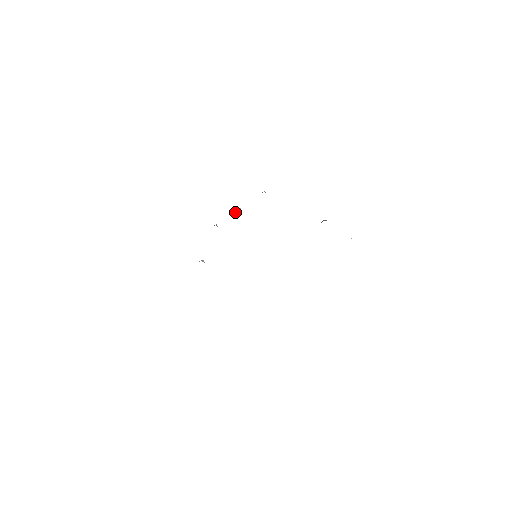
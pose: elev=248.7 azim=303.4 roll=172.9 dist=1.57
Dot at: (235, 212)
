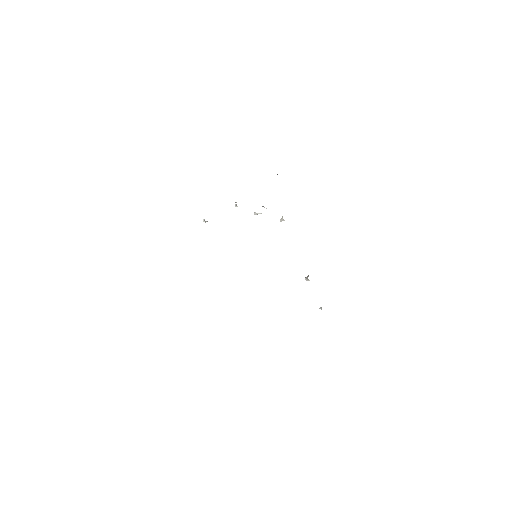
Dot at: occluded
